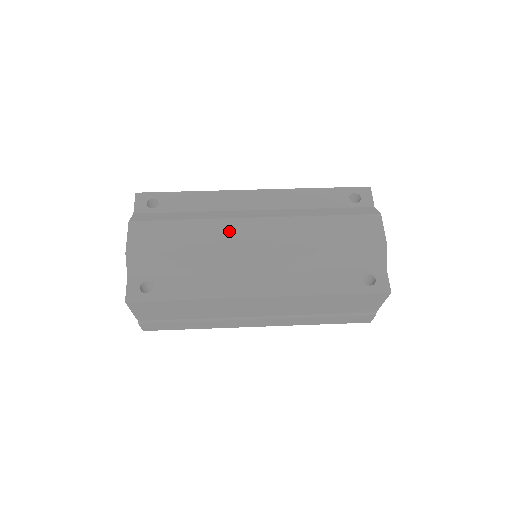
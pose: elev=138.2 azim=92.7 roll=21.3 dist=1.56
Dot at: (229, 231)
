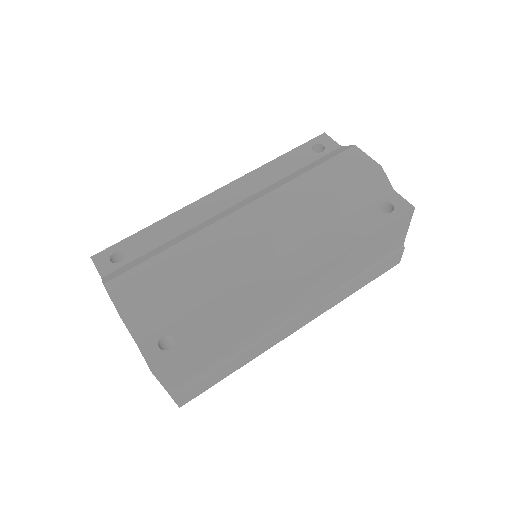
Dot at: (221, 235)
